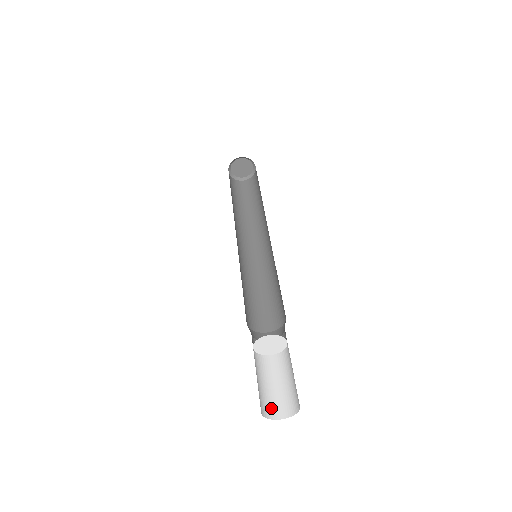
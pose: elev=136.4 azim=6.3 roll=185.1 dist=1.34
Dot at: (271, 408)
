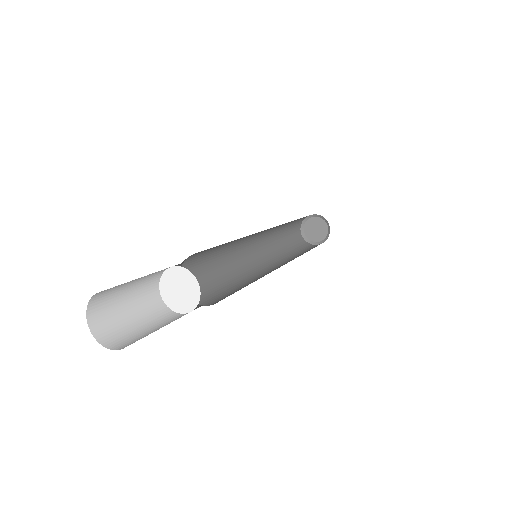
Dot at: (116, 339)
